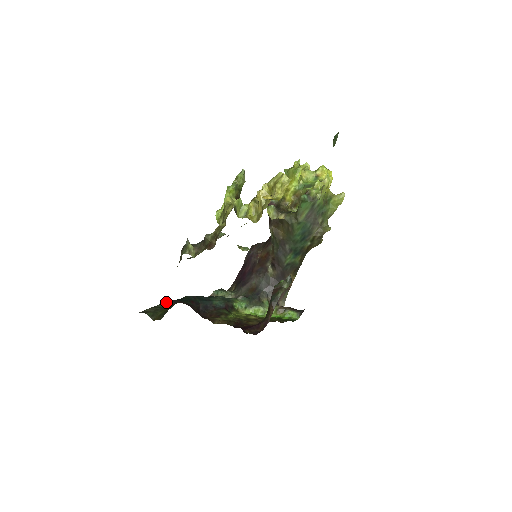
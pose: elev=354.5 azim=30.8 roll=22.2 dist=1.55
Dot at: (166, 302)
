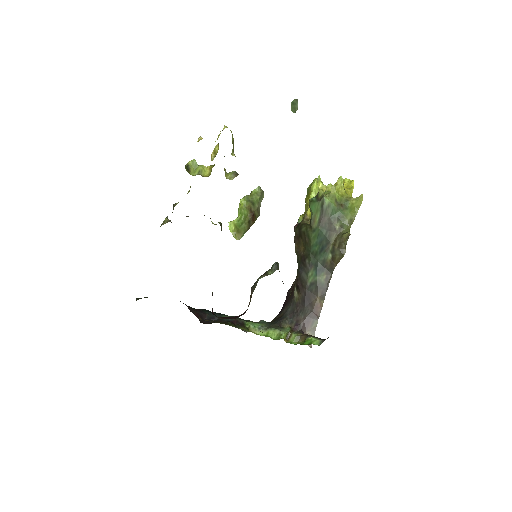
Dot at: occluded
